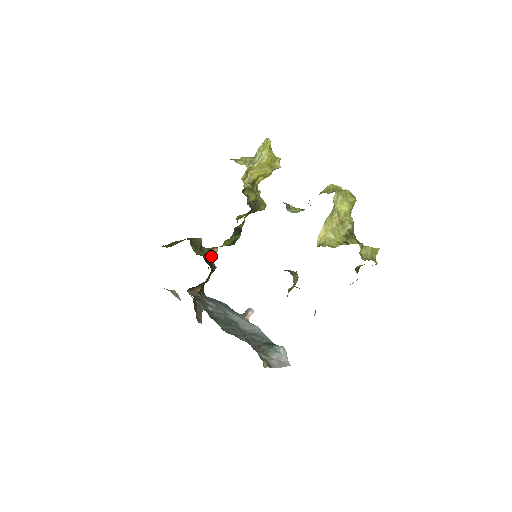
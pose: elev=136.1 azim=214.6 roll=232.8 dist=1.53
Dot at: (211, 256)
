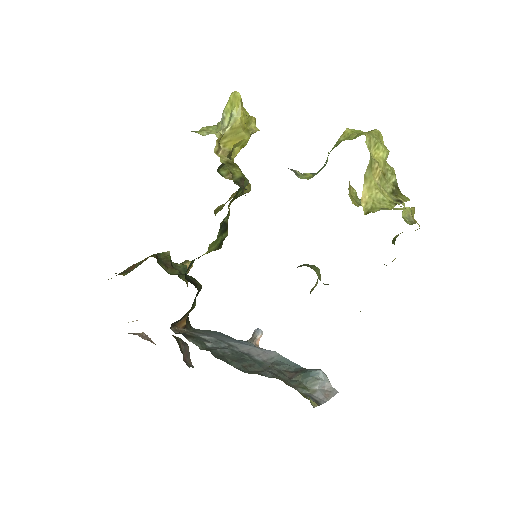
Dot at: occluded
